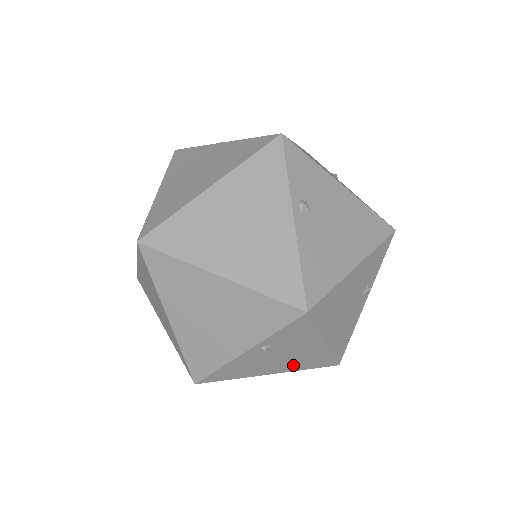
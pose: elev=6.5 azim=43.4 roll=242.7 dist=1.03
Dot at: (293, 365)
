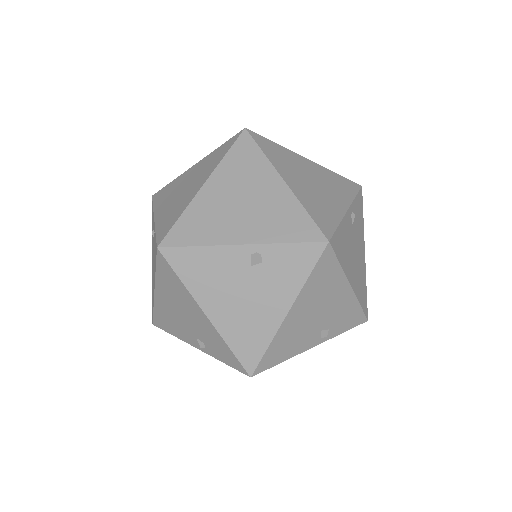
Dot at: (233, 322)
